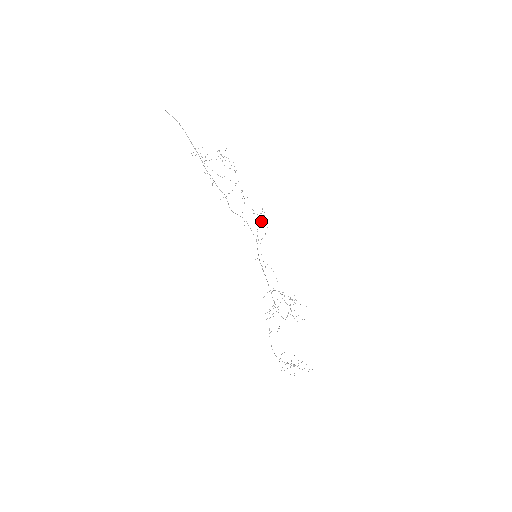
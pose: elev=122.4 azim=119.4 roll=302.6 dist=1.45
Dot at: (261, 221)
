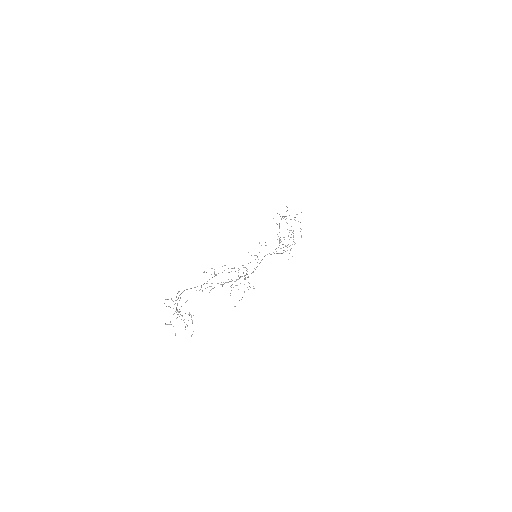
Dot at: occluded
